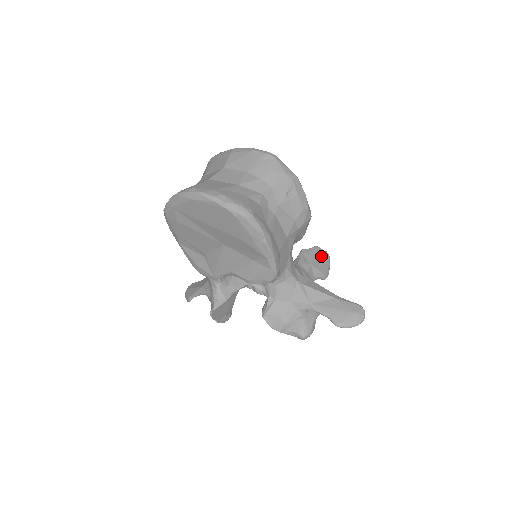
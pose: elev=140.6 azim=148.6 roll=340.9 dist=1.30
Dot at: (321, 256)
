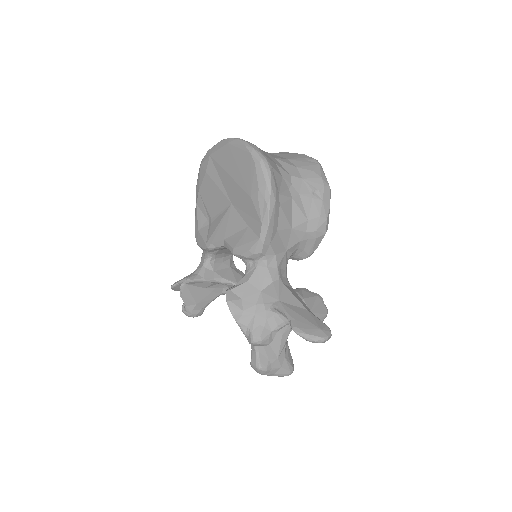
Dot at: (319, 304)
